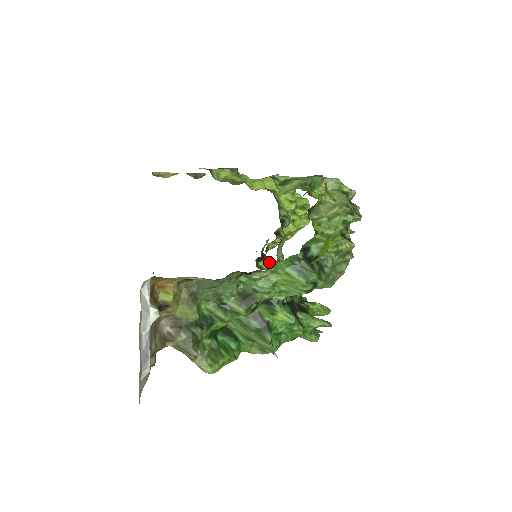
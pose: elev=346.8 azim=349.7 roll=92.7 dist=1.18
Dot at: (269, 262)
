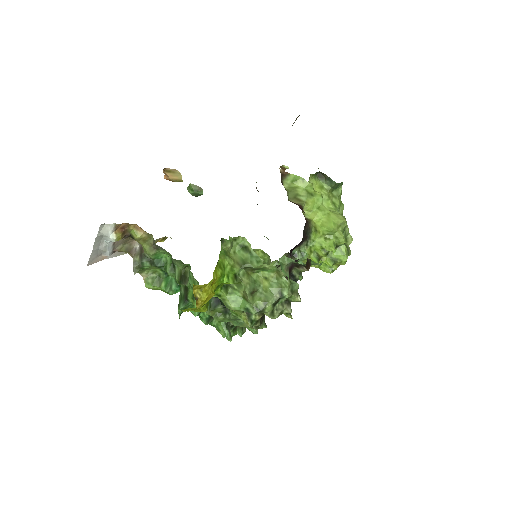
Dot at: (299, 262)
